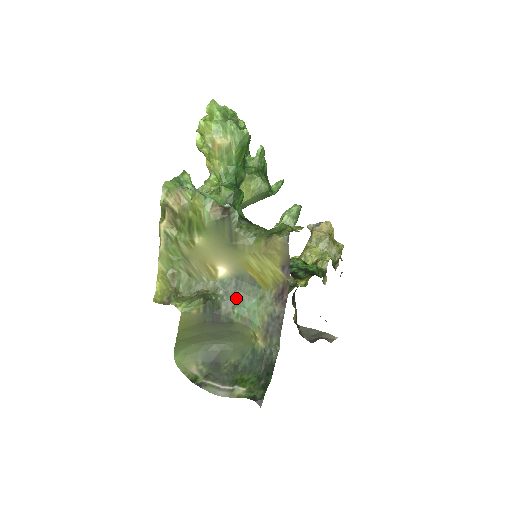
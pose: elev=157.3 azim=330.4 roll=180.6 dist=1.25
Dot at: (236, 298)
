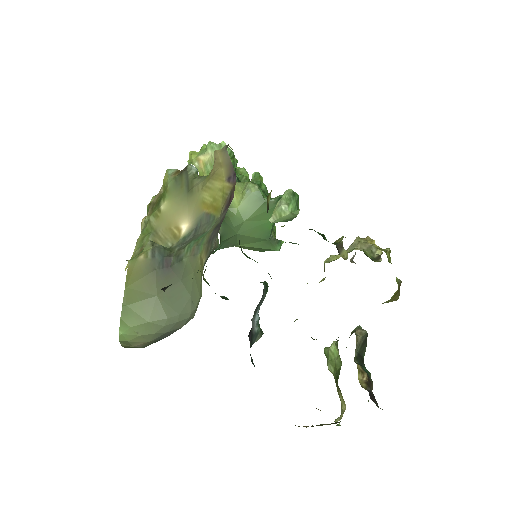
Dot at: (191, 240)
